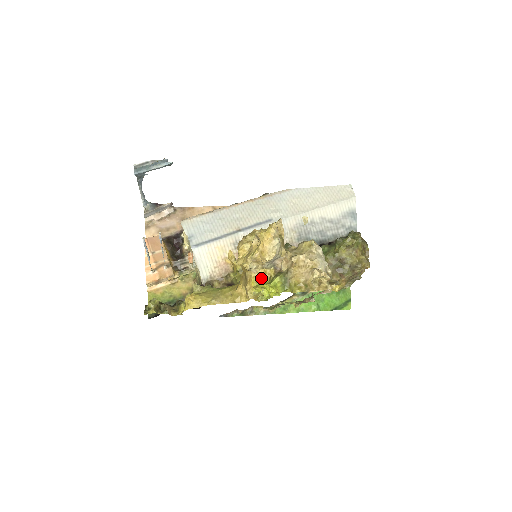
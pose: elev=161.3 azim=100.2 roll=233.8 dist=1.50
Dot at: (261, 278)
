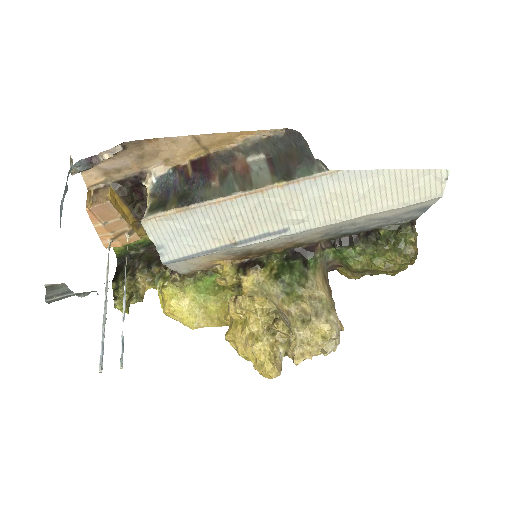
Dot at: occluded
